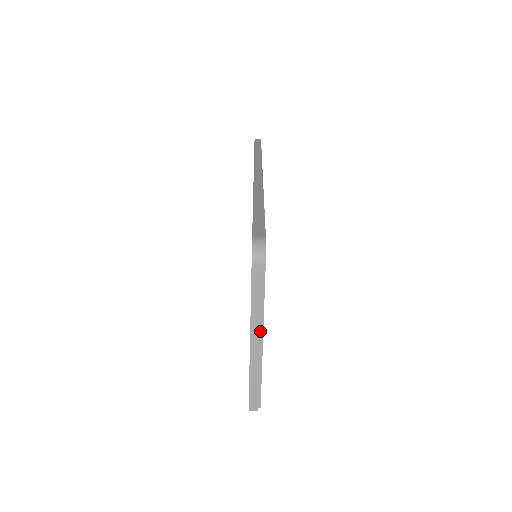
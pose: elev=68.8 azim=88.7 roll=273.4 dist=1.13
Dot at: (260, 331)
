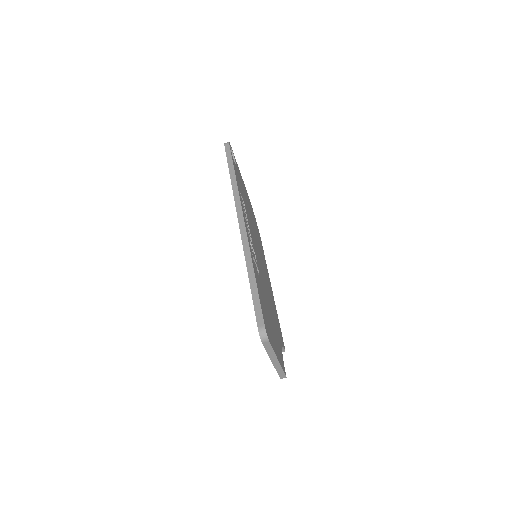
Dot at: (275, 358)
